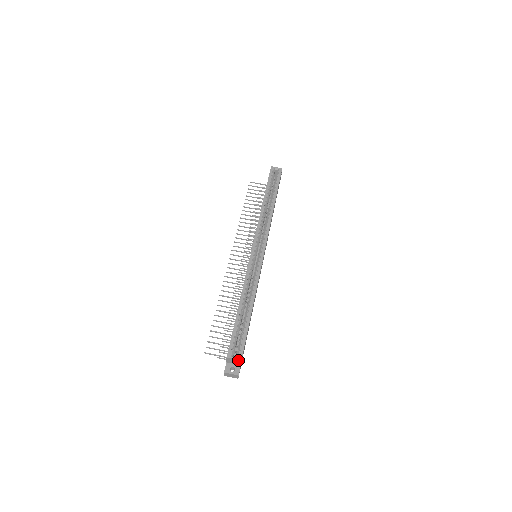
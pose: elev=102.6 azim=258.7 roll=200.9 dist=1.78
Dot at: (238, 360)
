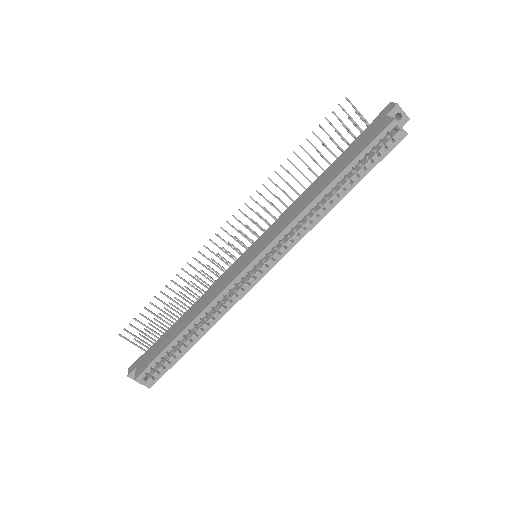
Dot at: (147, 385)
